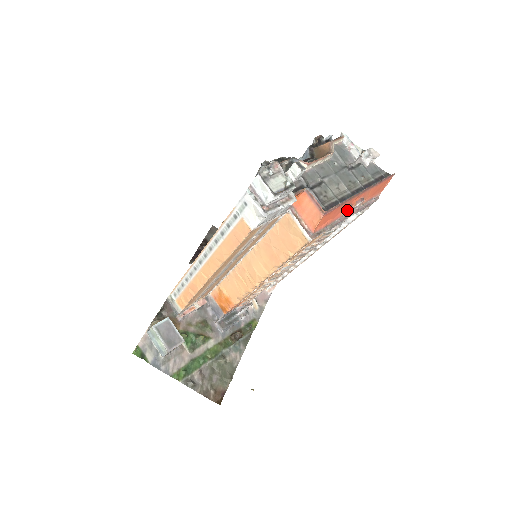
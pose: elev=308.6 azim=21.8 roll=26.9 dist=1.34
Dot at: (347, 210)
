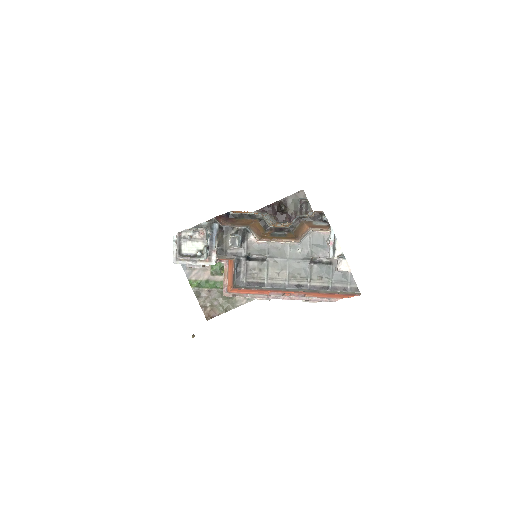
Dot at: (272, 295)
